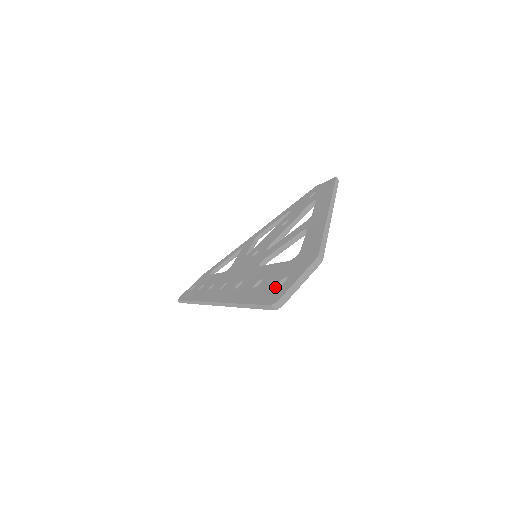
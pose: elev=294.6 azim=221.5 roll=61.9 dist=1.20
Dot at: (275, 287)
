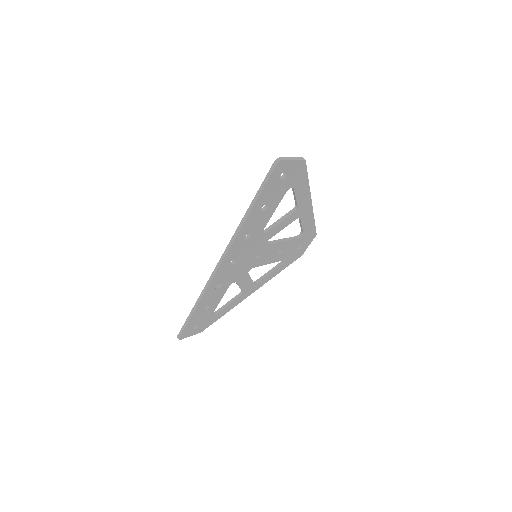
Dot at: occluded
